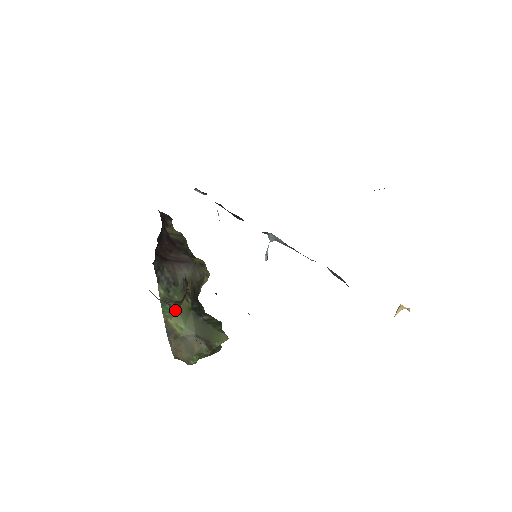
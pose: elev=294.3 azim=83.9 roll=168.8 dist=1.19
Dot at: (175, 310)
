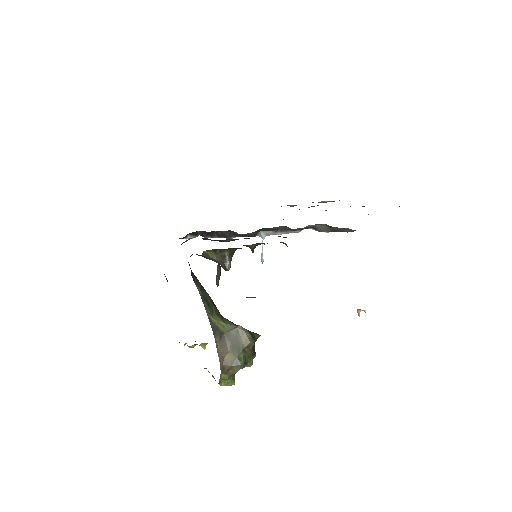
Dot at: (229, 268)
